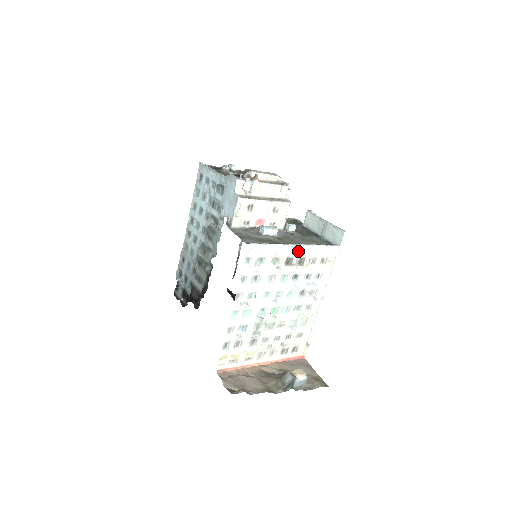
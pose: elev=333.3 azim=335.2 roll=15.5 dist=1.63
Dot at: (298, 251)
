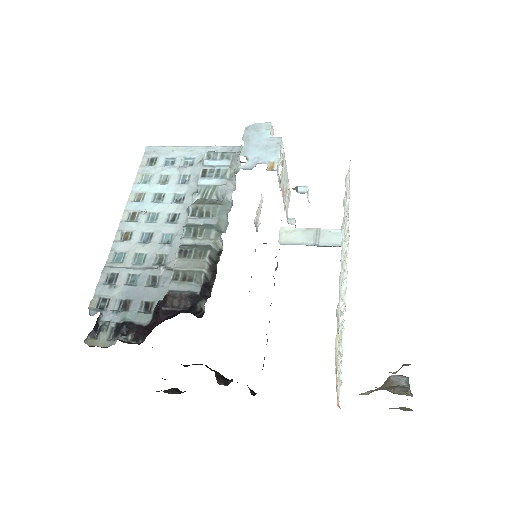
Dot at: occluded
